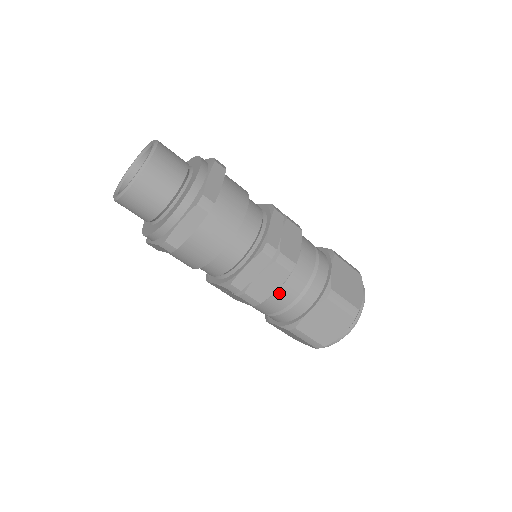
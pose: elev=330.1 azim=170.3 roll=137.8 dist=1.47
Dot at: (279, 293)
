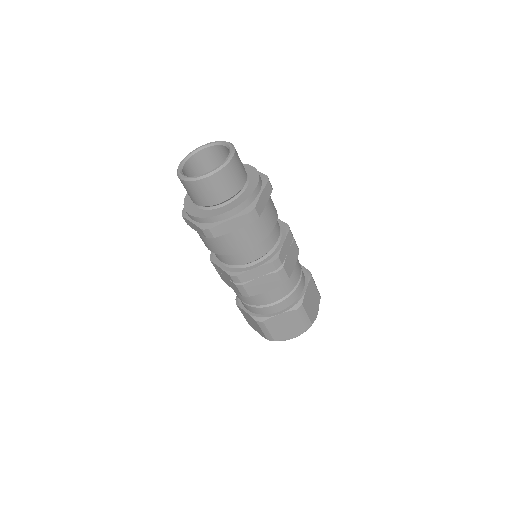
Dot at: occluded
